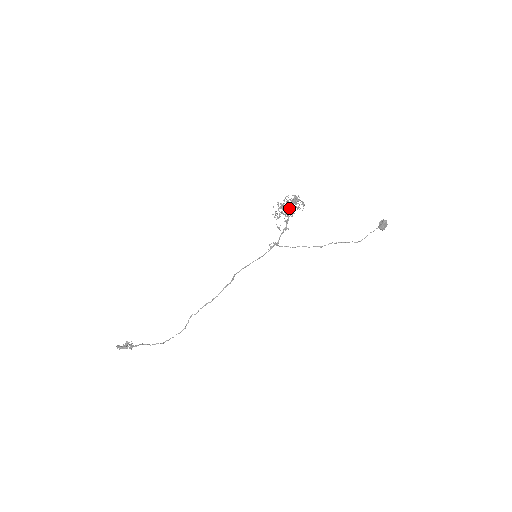
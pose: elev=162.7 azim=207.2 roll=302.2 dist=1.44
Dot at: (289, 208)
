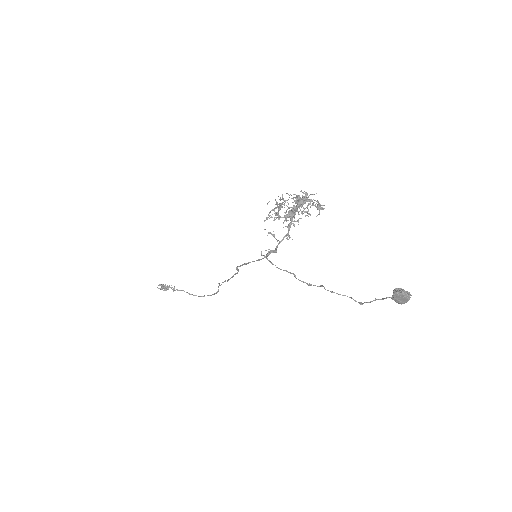
Dot at: (292, 209)
